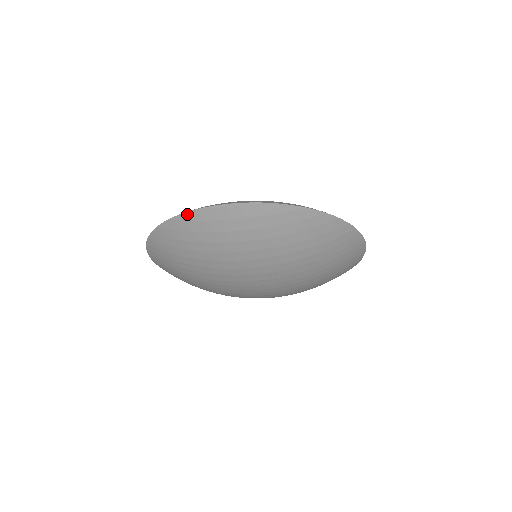
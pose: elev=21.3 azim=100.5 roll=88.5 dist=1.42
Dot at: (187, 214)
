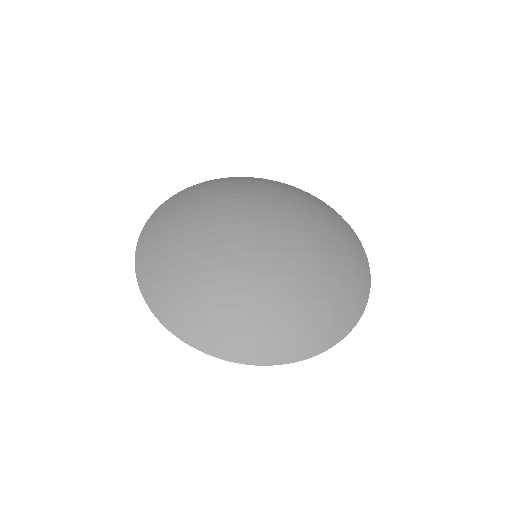
Dot at: (230, 360)
